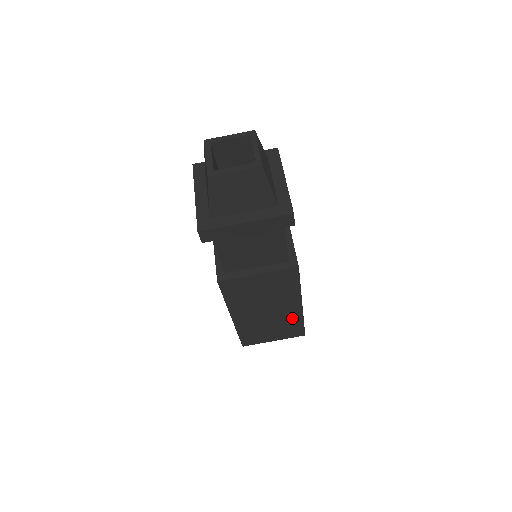
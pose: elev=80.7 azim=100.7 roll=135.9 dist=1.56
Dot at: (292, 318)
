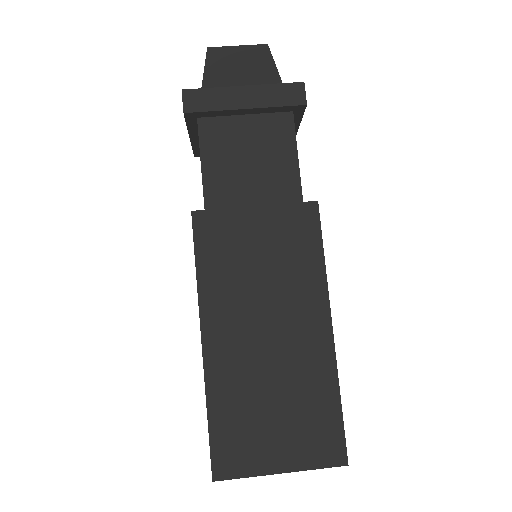
Dot at: (316, 375)
